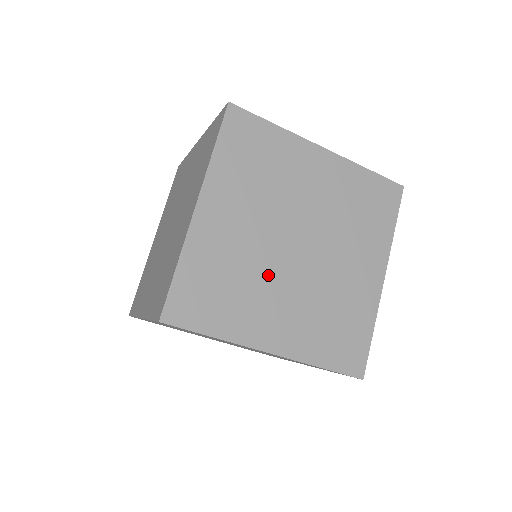
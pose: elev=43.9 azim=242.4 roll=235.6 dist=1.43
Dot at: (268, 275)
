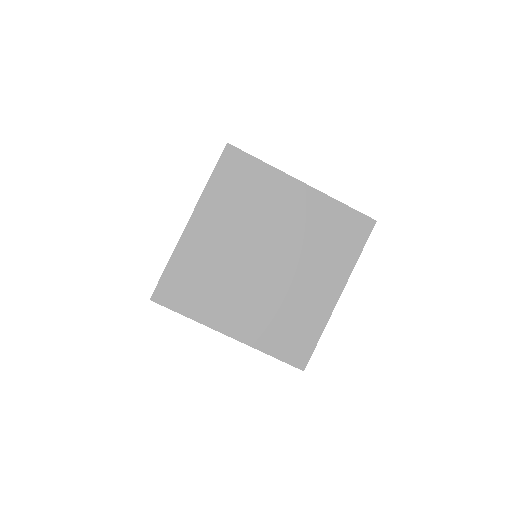
Dot at: (237, 279)
